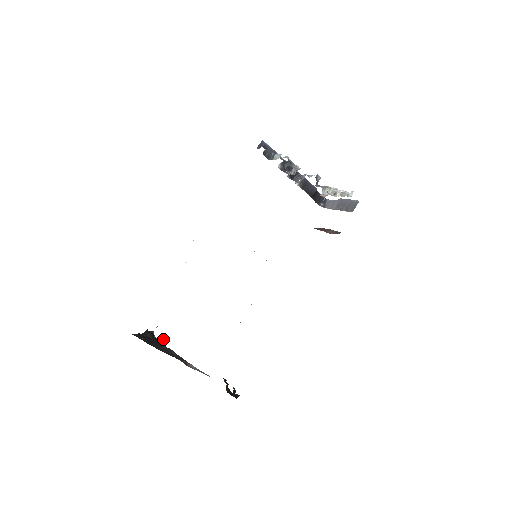
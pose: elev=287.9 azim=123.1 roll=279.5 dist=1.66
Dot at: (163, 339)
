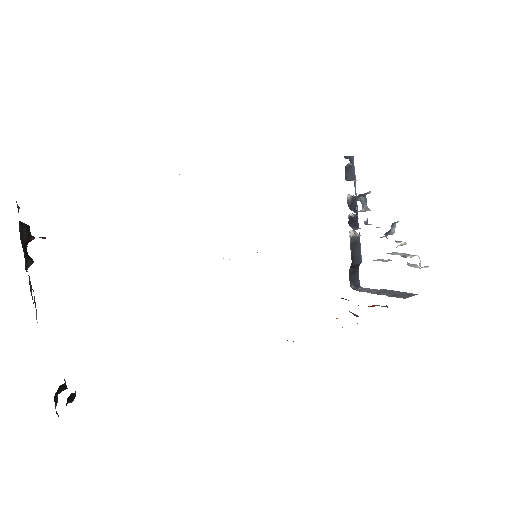
Dot at: occluded
